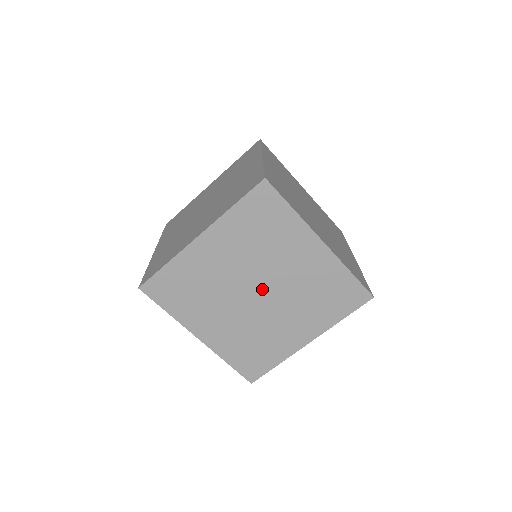
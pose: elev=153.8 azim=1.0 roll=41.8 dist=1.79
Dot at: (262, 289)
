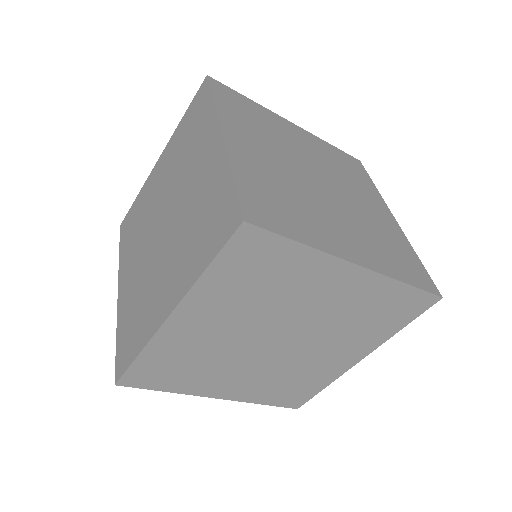
Dot at: (167, 218)
